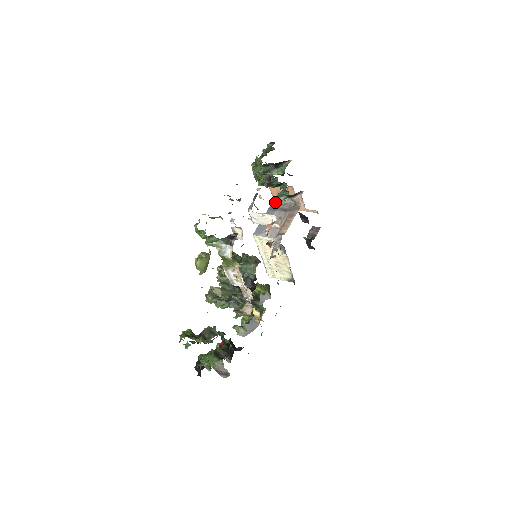
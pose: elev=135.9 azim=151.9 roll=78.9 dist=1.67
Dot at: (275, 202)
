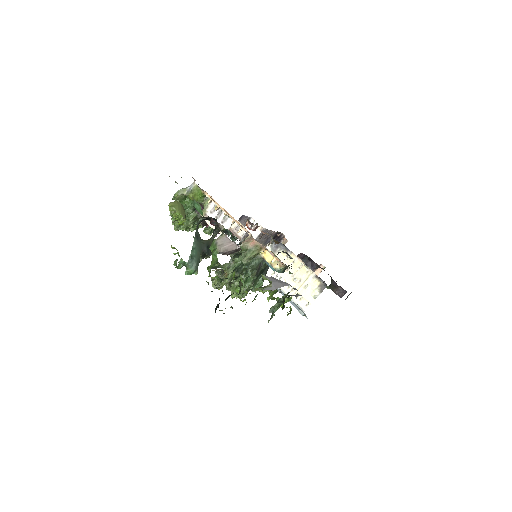
Dot at: occluded
